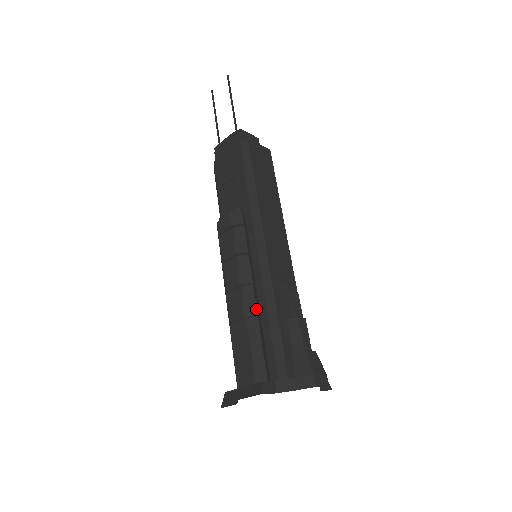
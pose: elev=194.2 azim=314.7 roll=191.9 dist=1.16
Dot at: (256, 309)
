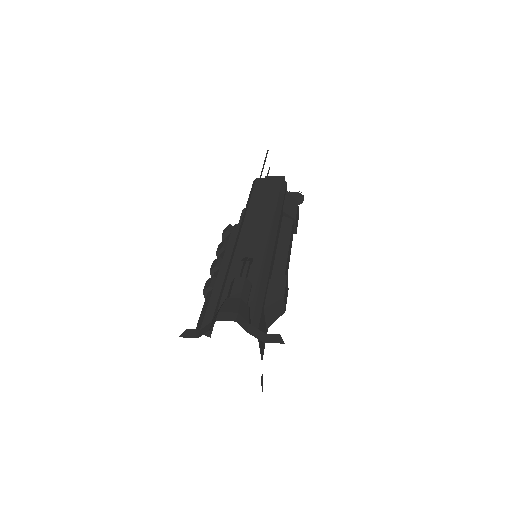
Dot at: (210, 282)
